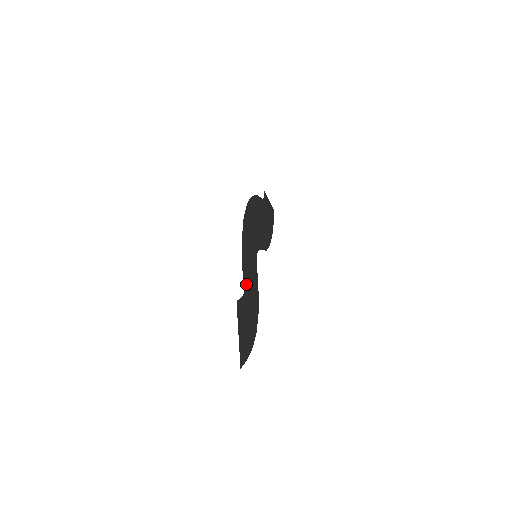
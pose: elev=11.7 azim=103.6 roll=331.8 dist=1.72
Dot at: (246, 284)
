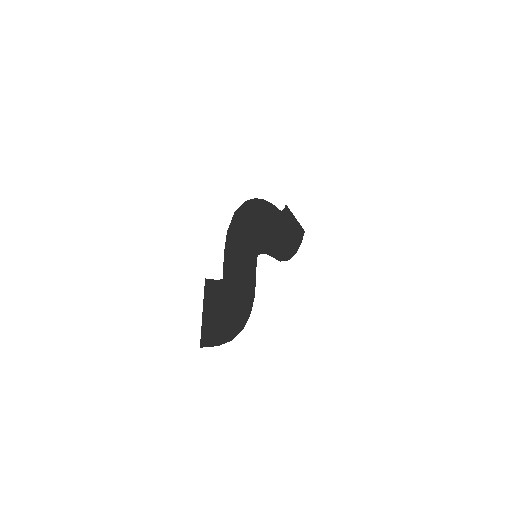
Dot at: (229, 272)
